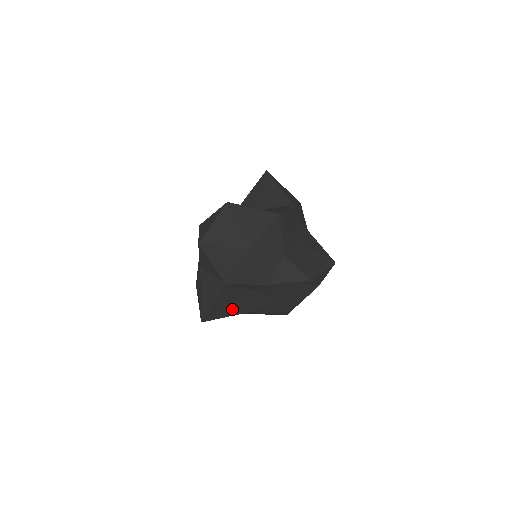
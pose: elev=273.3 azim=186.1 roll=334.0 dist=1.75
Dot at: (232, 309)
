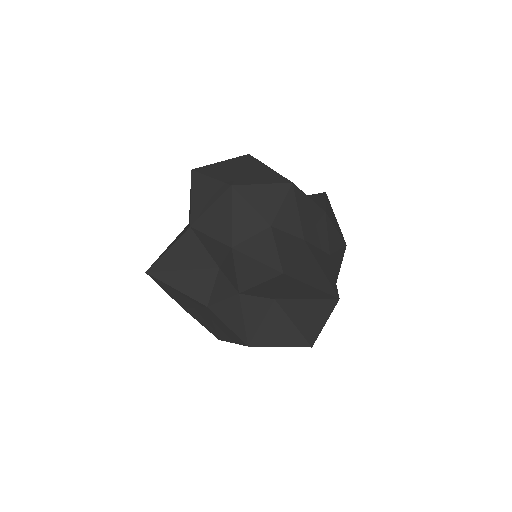
Dot at: (187, 282)
